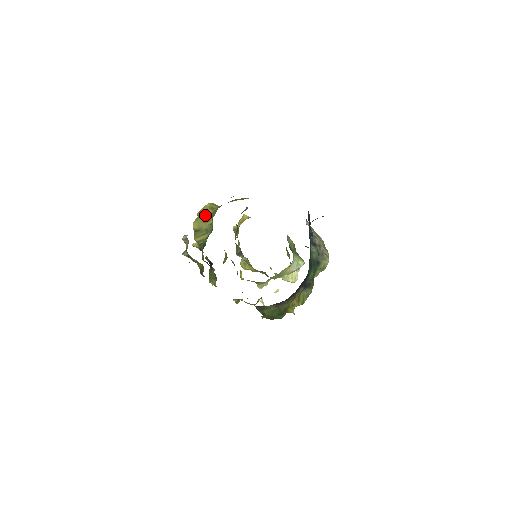
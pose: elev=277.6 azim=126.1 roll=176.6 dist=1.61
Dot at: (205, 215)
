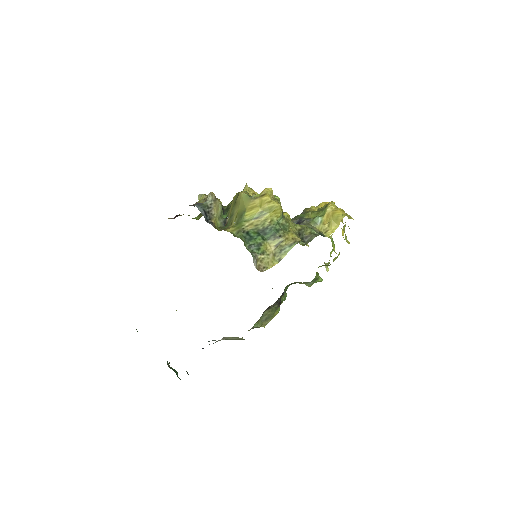
Dot at: (247, 210)
